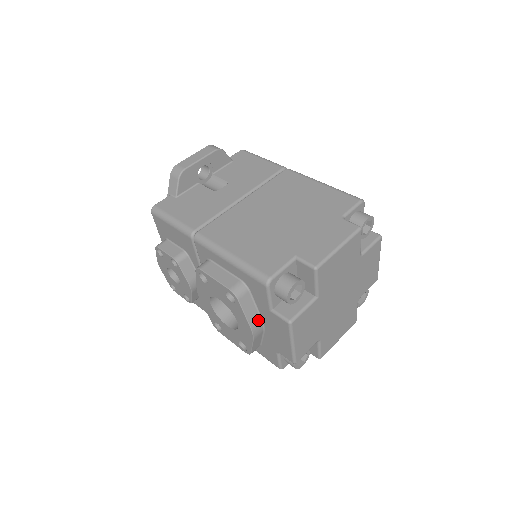
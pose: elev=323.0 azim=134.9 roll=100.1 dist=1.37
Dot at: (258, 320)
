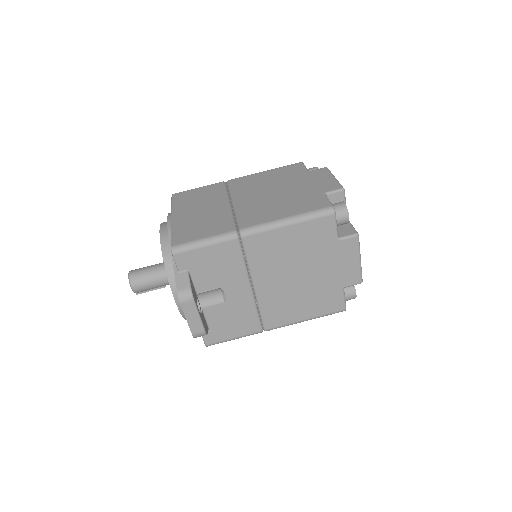
Dot at: occluded
